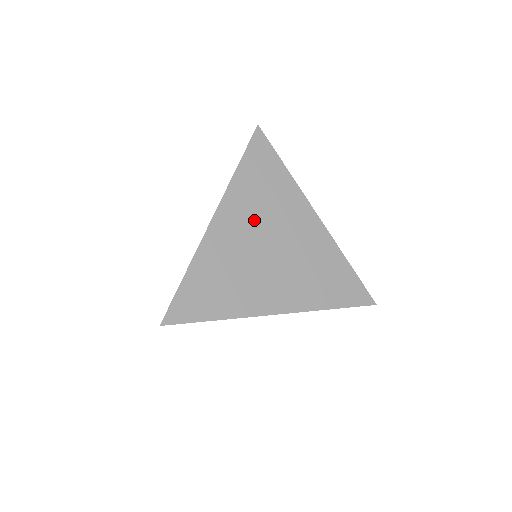
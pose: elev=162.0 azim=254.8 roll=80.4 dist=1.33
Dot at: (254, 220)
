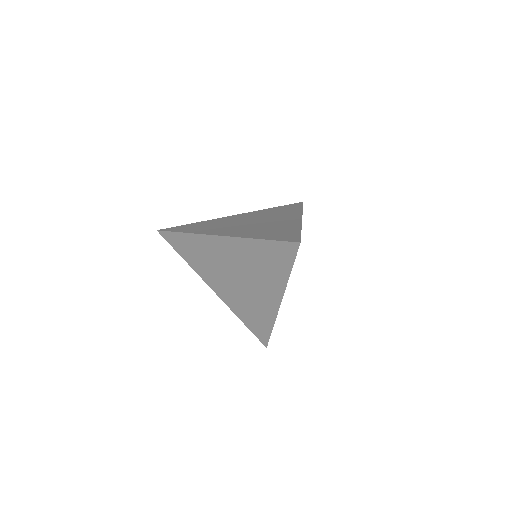
Dot at: occluded
